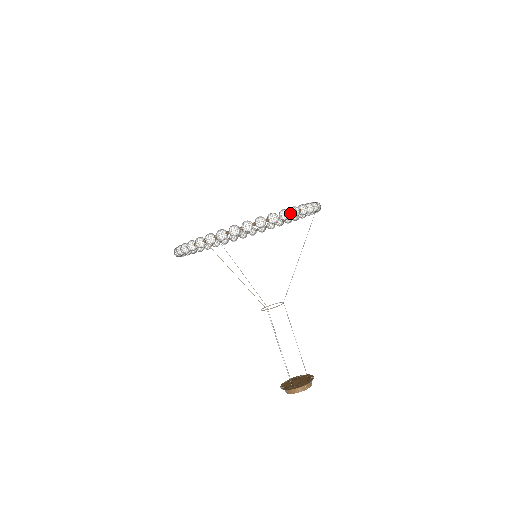
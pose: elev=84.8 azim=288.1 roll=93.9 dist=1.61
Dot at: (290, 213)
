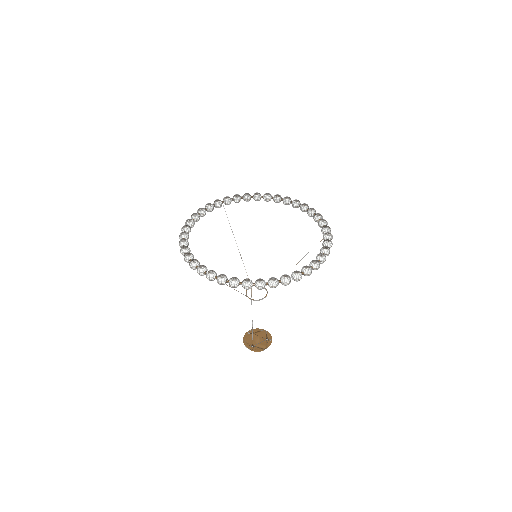
Dot at: occluded
